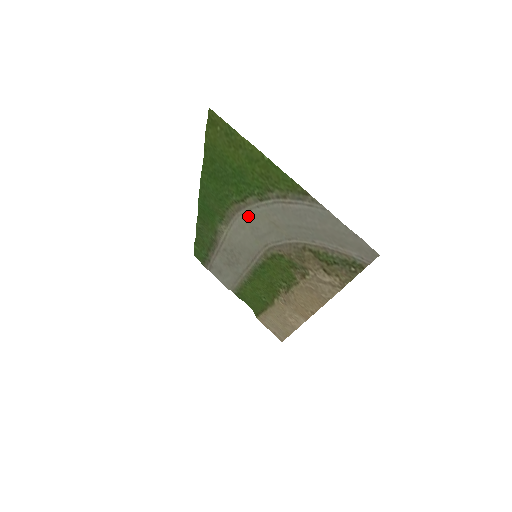
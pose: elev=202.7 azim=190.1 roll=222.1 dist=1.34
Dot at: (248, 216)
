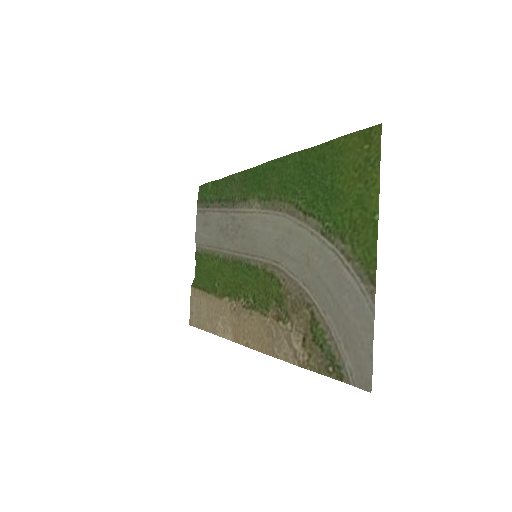
Dot at: (293, 227)
